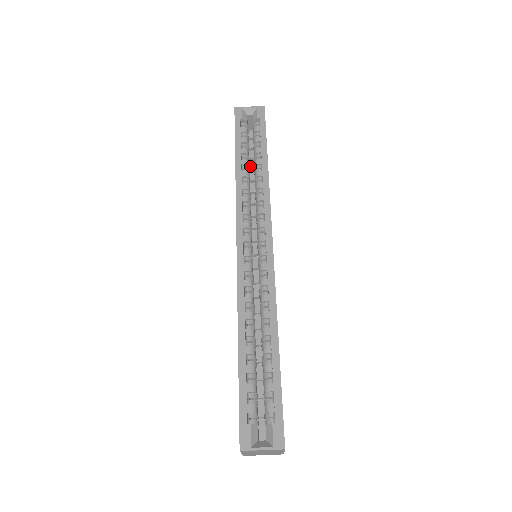
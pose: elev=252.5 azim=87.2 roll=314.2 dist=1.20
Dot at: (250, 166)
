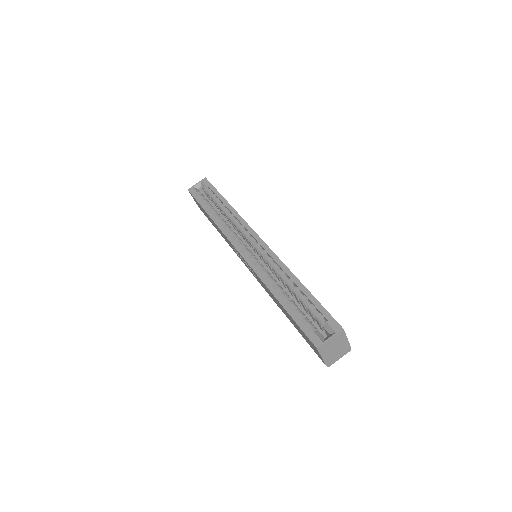
Dot at: occluded
